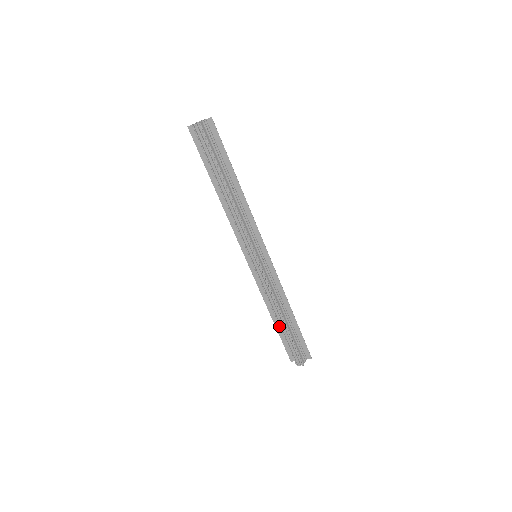
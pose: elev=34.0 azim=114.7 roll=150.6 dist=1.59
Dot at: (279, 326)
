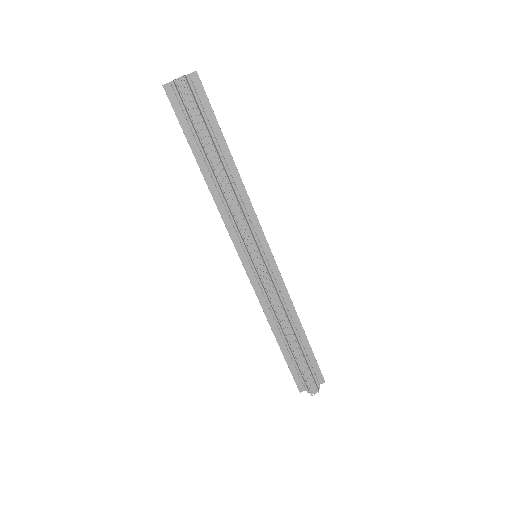
Dot at: (287, 346)
